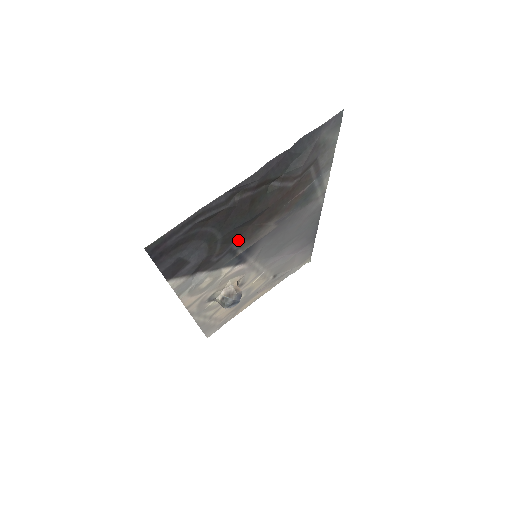
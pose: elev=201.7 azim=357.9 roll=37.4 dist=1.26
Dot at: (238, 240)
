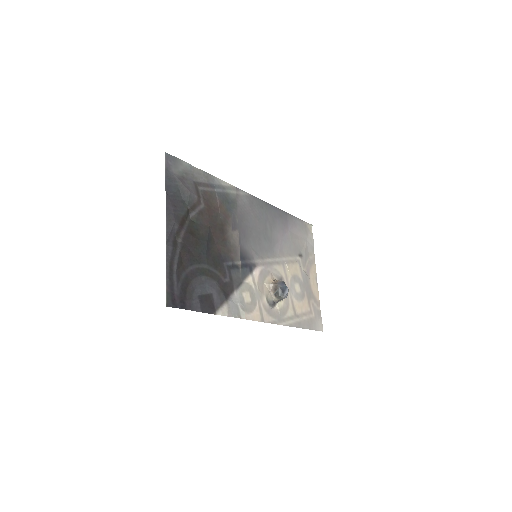
Dot at: (224, 258)
